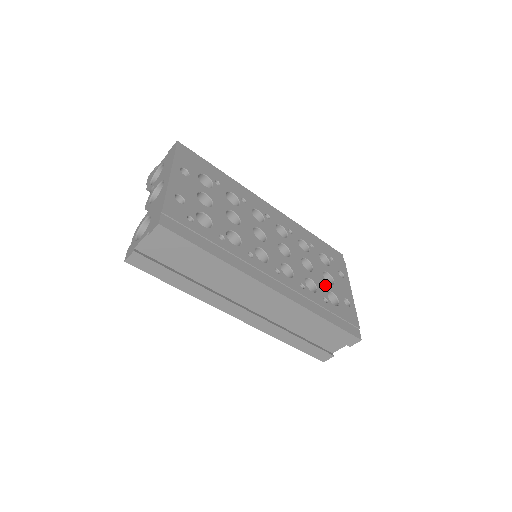
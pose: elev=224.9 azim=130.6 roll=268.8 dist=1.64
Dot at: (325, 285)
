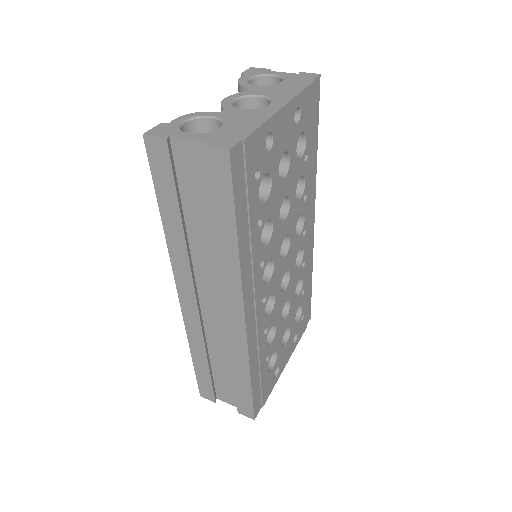
Dot at: (279, 342)
